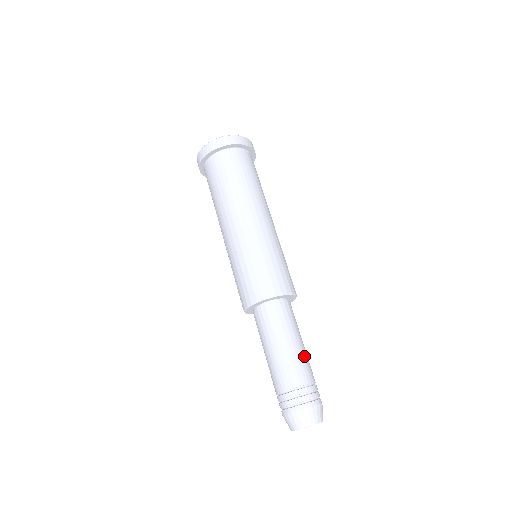
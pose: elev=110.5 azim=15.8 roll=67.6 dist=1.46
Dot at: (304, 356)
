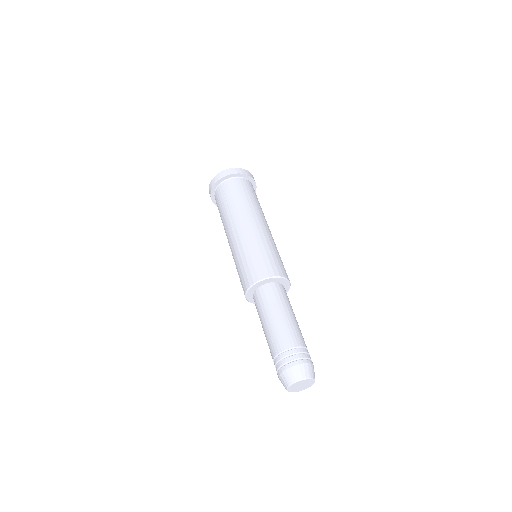
Dot at: (289, 325)
